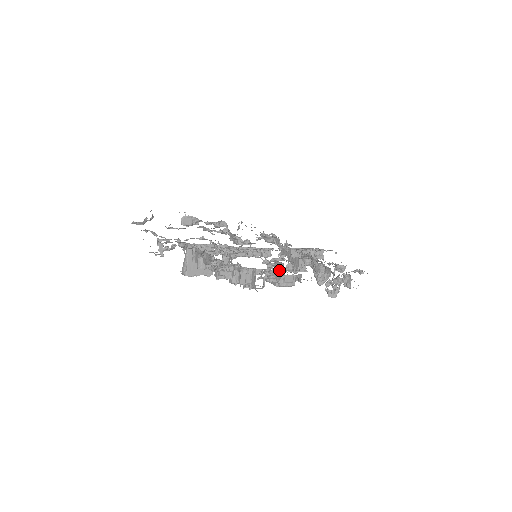
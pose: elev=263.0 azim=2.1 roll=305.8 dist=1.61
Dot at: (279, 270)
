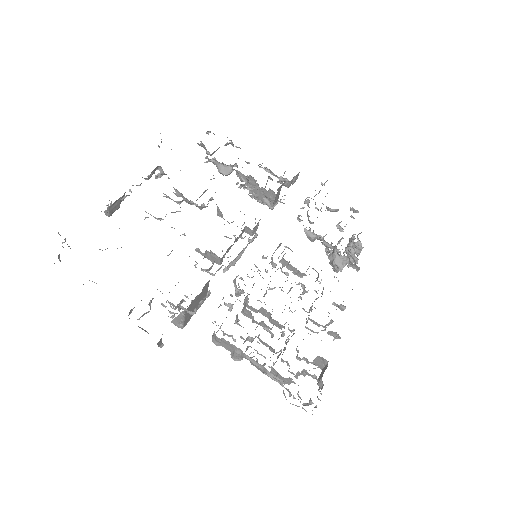
Dot at: (294, 274)
